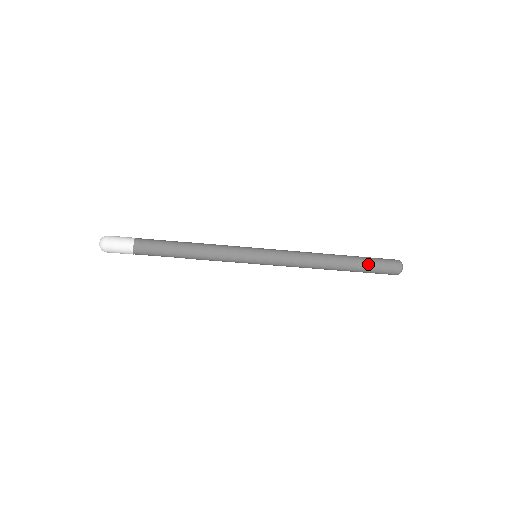
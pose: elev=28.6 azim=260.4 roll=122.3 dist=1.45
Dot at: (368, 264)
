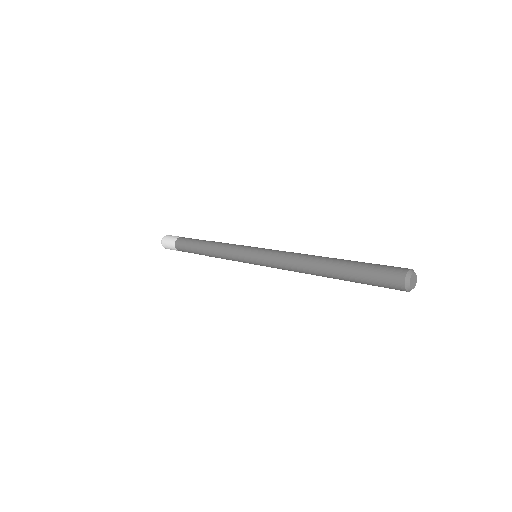
Dot at: (361, 283)
